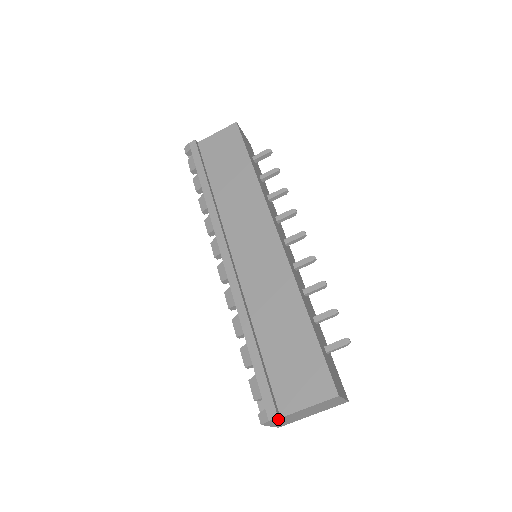
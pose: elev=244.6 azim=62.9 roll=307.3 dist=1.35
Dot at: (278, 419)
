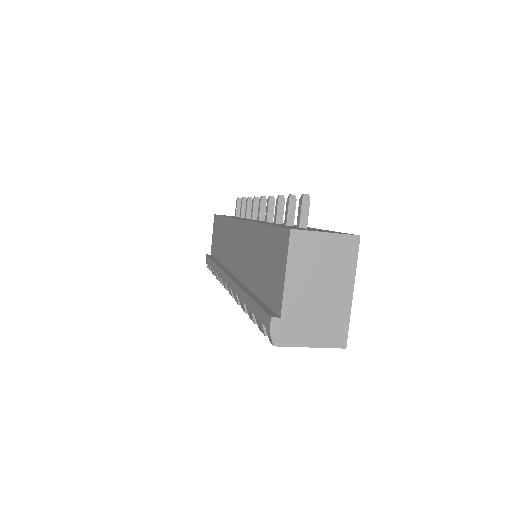
Dot at: (284, 323)
